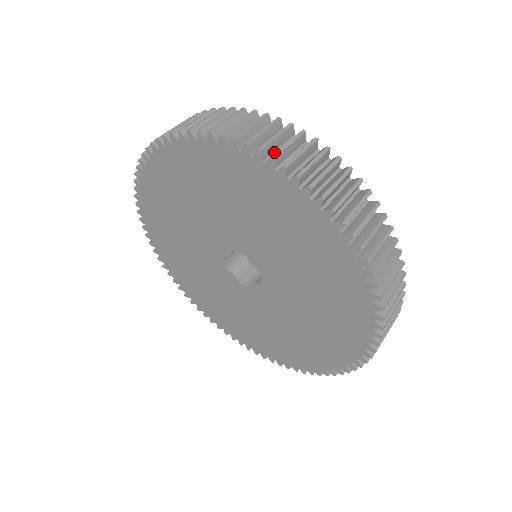
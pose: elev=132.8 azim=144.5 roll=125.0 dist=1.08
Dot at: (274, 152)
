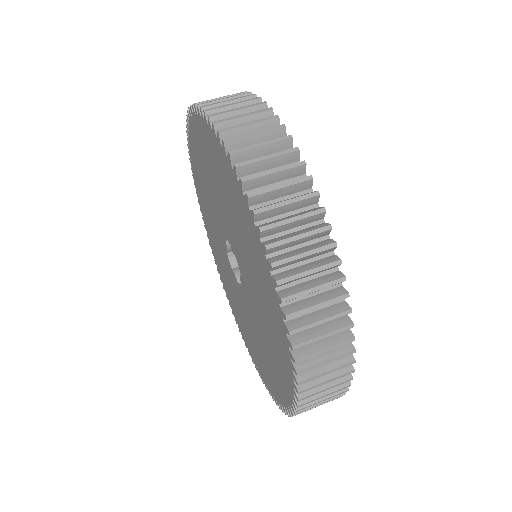
Dot at: occluded
